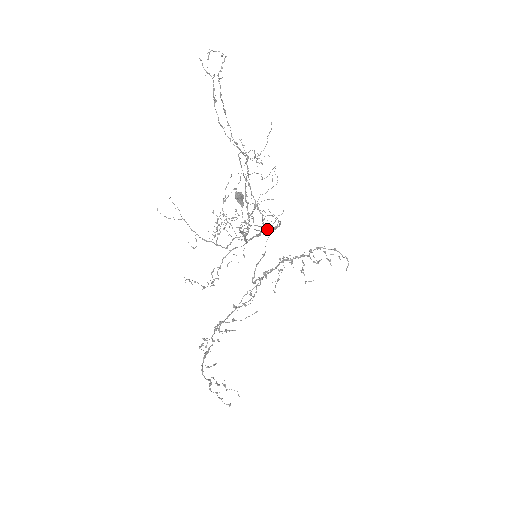
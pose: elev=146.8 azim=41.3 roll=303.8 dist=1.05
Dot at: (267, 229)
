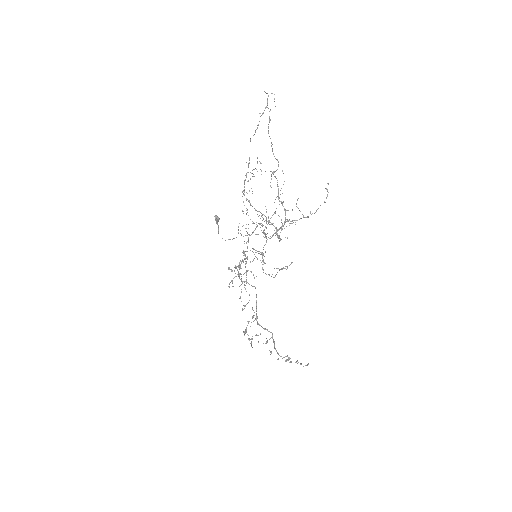
Dot at: (264, 229)
